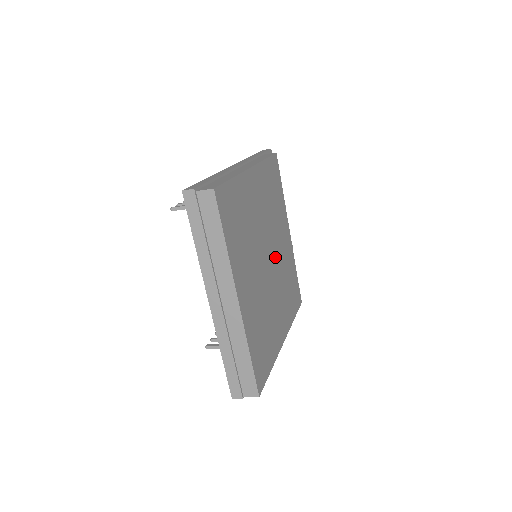
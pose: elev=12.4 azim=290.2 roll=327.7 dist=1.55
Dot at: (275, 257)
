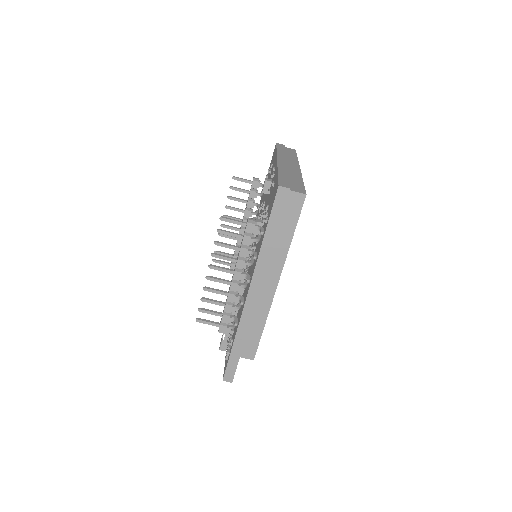
Dot at: occluded
